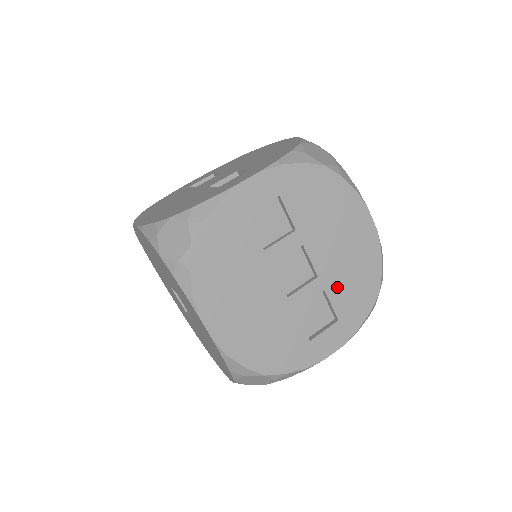
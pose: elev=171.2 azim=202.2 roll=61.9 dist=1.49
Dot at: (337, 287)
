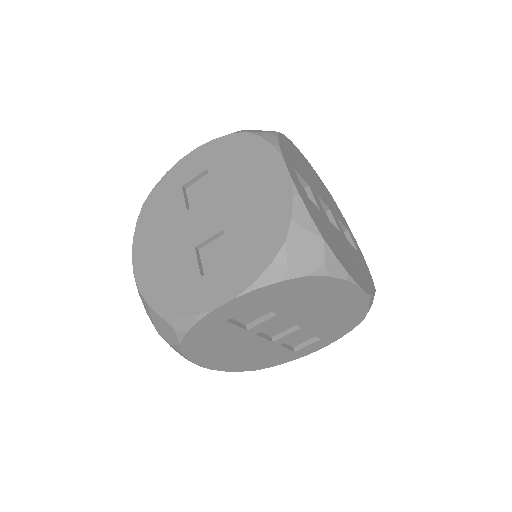
Dot at: (320, 327)
